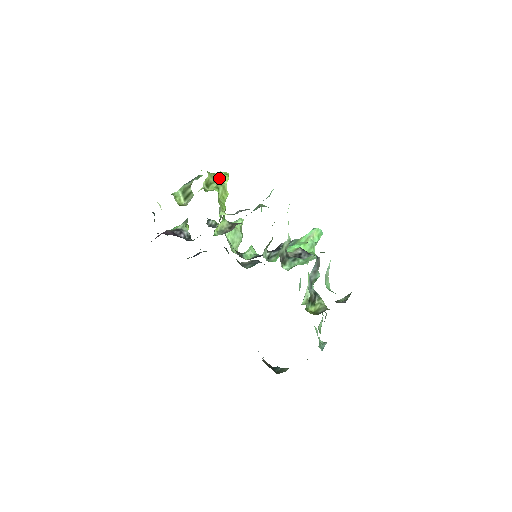
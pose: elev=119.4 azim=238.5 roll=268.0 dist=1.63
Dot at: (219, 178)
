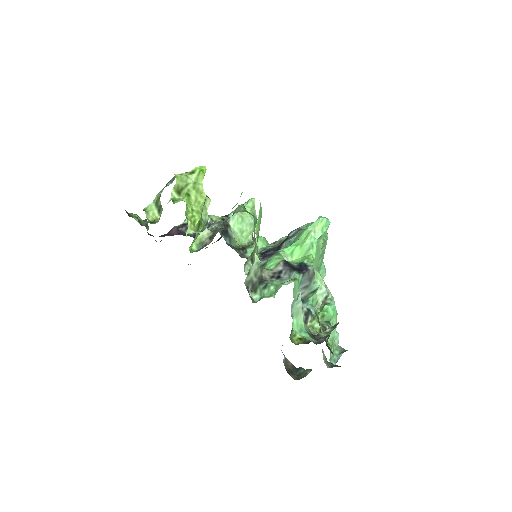
Dot at: (194, 177)
